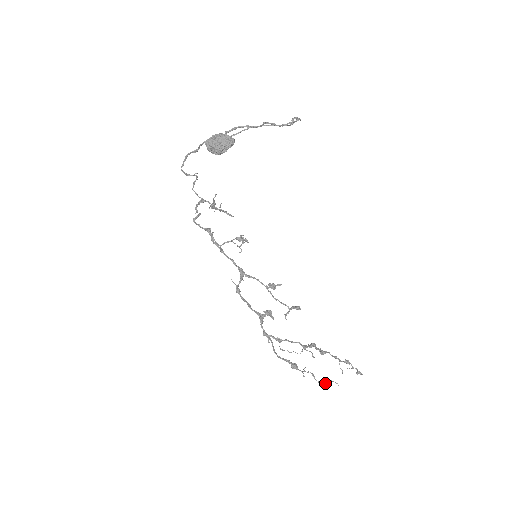
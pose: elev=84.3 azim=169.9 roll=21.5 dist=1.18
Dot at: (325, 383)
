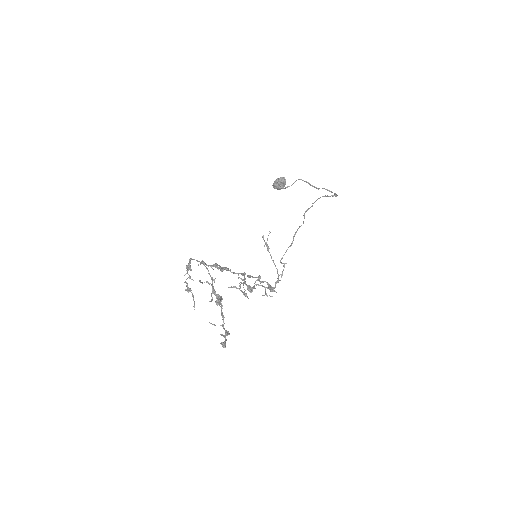
Dot at: occluded
